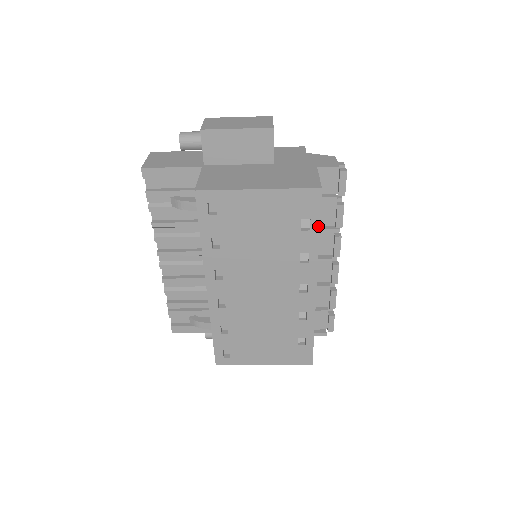
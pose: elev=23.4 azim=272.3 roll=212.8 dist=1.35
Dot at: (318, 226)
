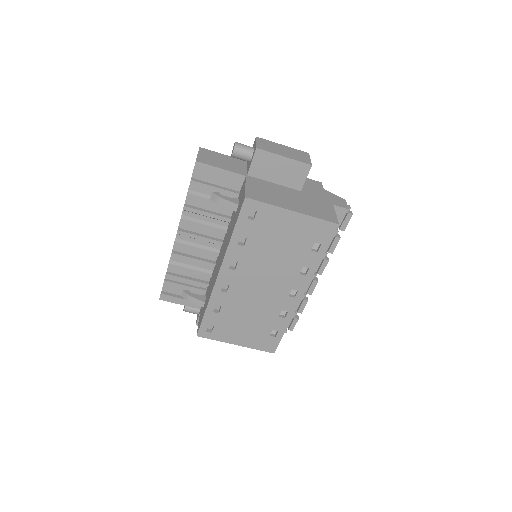
Dot at: (324, 250)
